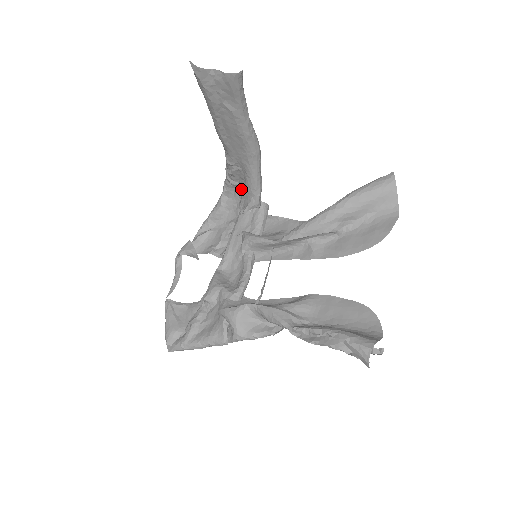
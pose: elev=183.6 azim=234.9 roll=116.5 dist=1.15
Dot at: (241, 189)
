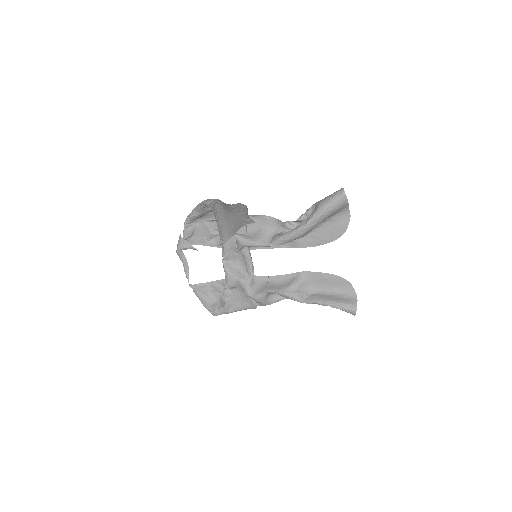
Dot at: occluded
